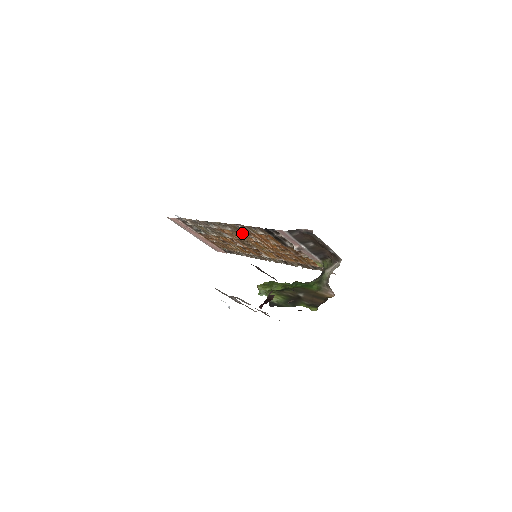
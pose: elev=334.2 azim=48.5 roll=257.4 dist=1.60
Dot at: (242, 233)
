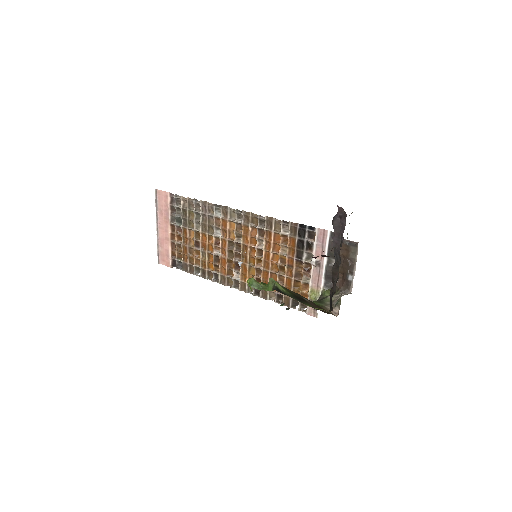
Dot at: (251, 231)
